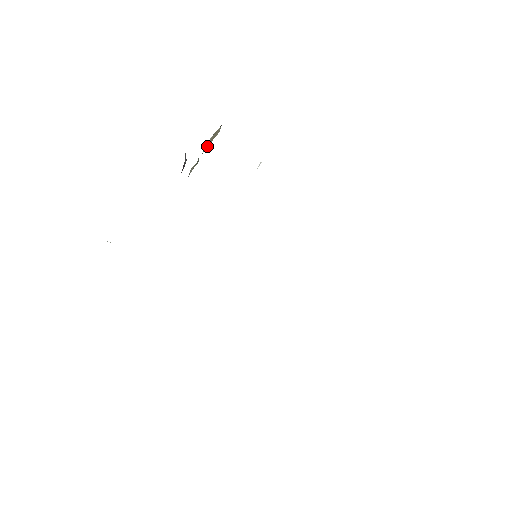
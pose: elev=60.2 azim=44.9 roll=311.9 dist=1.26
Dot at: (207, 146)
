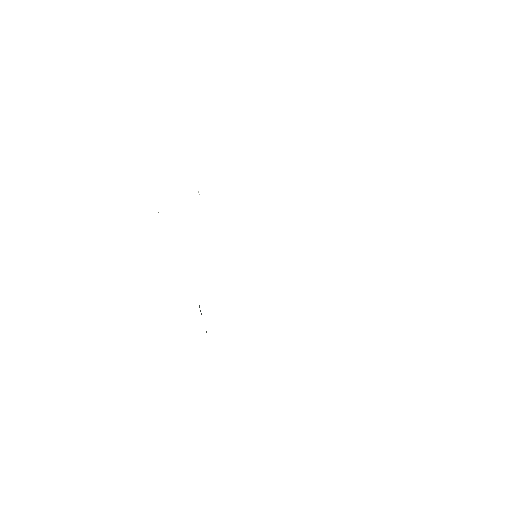
Dot at: occluded
